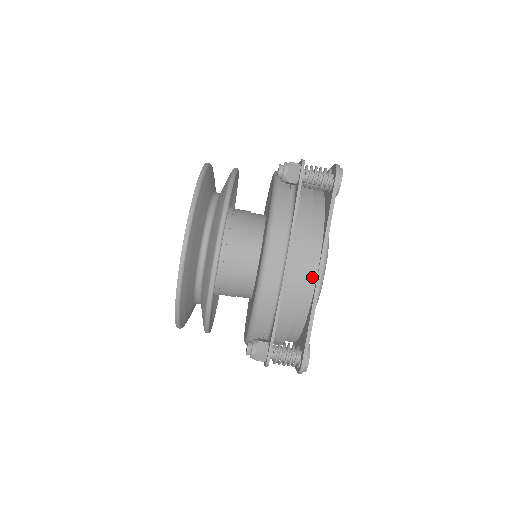
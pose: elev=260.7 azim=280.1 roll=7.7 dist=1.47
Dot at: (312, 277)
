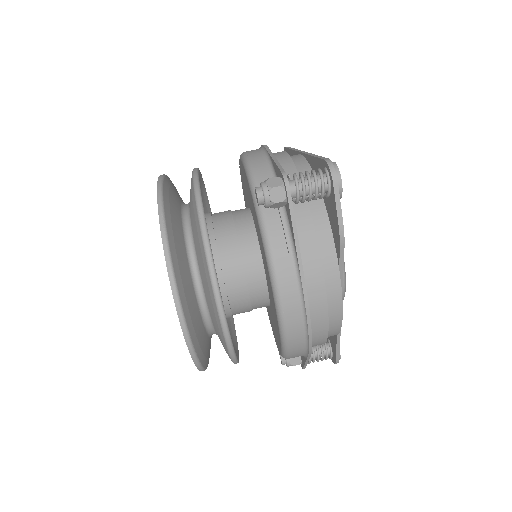
Dot at: (298, 156)
